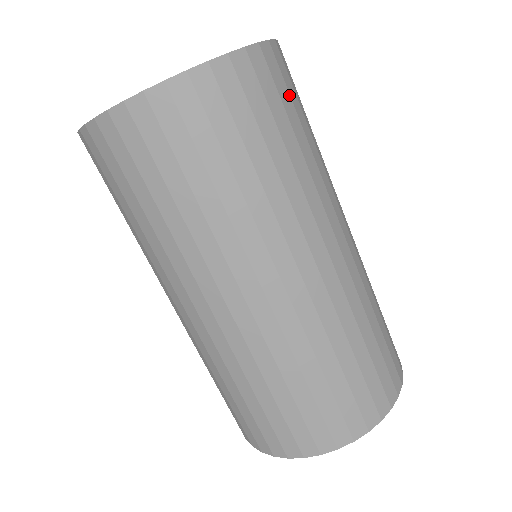
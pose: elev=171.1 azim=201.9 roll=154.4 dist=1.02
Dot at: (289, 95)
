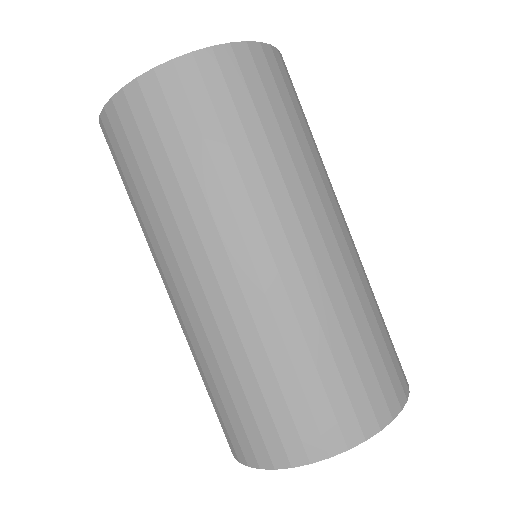
Dot at: (230, 98)
